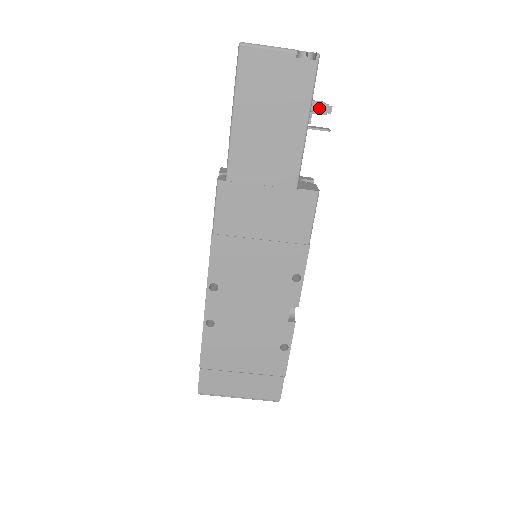
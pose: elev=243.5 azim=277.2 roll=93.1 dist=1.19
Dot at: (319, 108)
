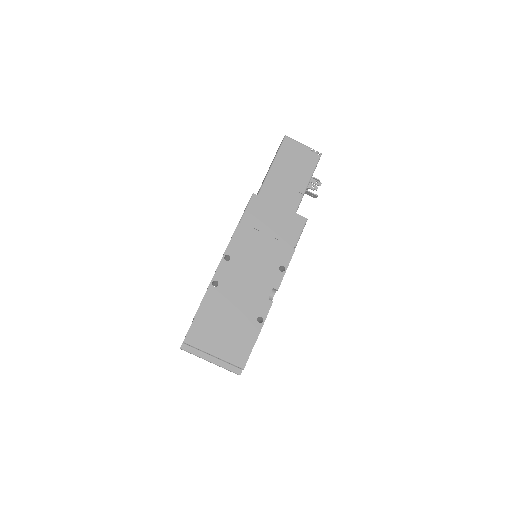
Dot at: (315, 181)
